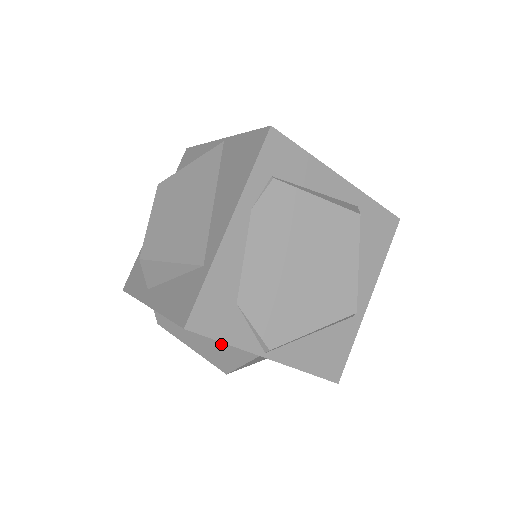
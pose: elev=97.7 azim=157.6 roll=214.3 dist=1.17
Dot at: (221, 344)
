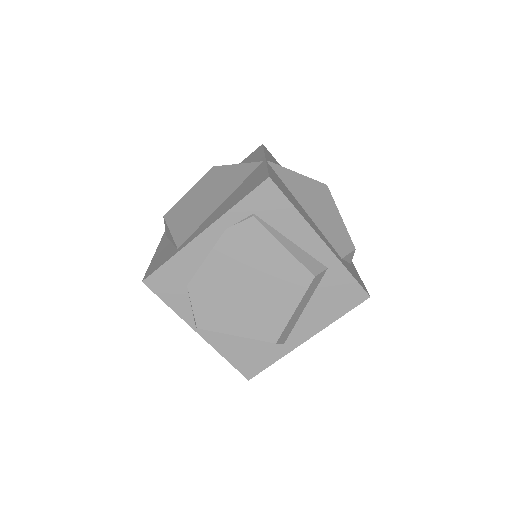
Dot at: occluded
